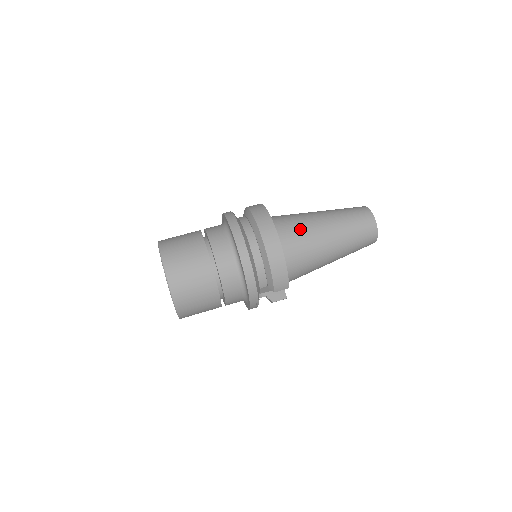
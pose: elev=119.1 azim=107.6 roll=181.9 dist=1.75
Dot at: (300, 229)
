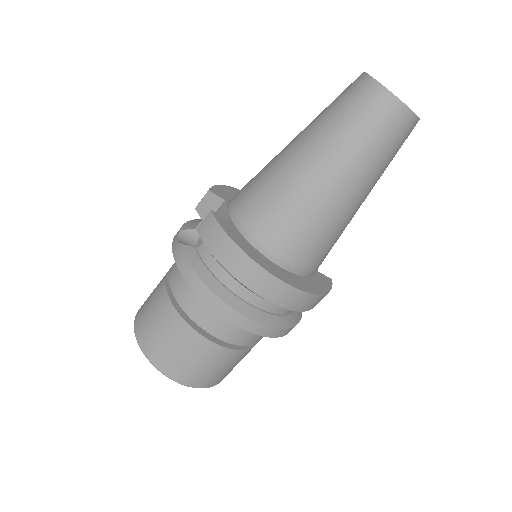
Dot at: (312, 233)
